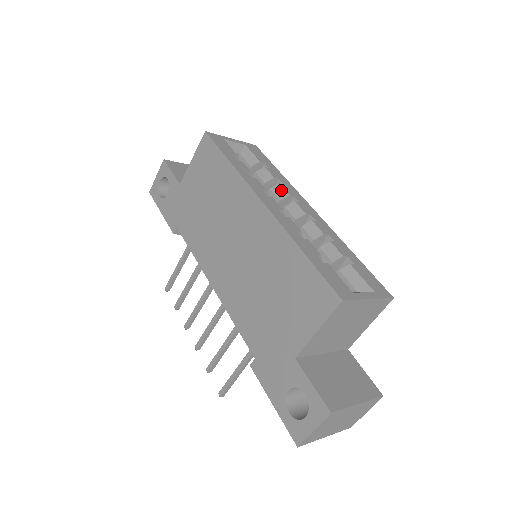
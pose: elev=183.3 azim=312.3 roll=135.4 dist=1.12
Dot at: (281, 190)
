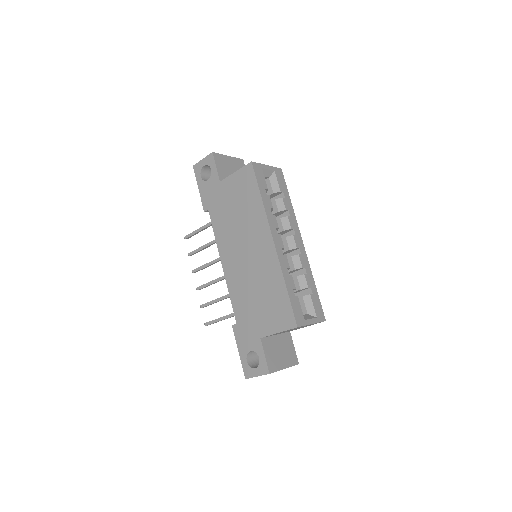
Dot at: (287, 222)
